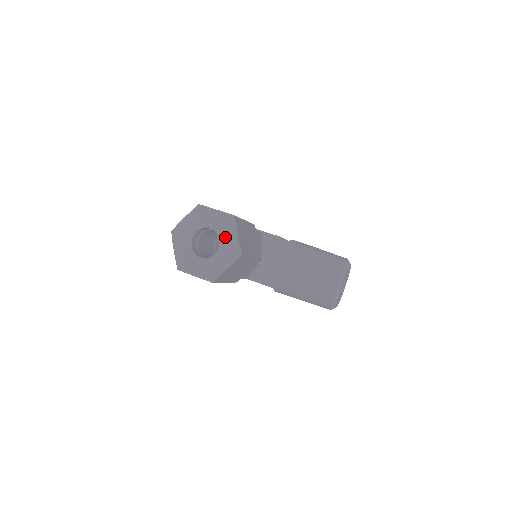
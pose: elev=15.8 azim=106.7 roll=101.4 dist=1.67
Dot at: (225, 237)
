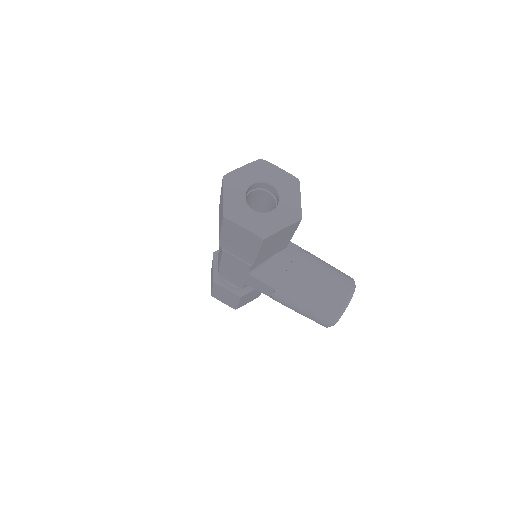
Dot at: (286, 197)
